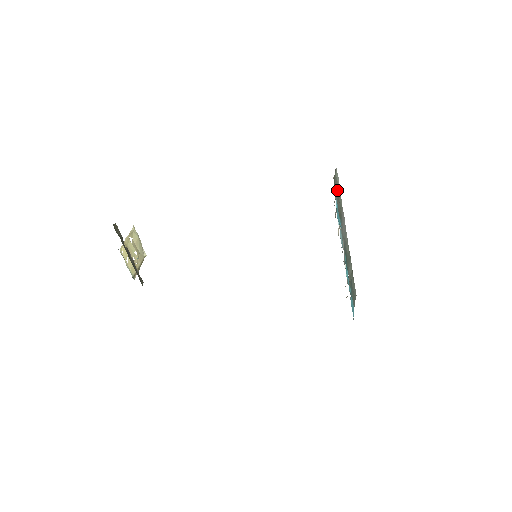
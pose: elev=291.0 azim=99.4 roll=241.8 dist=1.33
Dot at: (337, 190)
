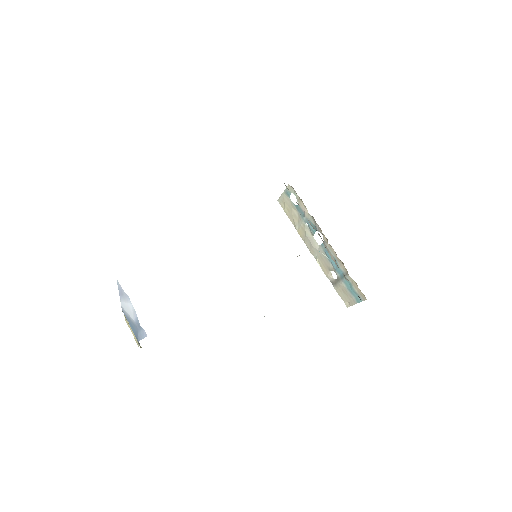
Dot at: (289, 207)
